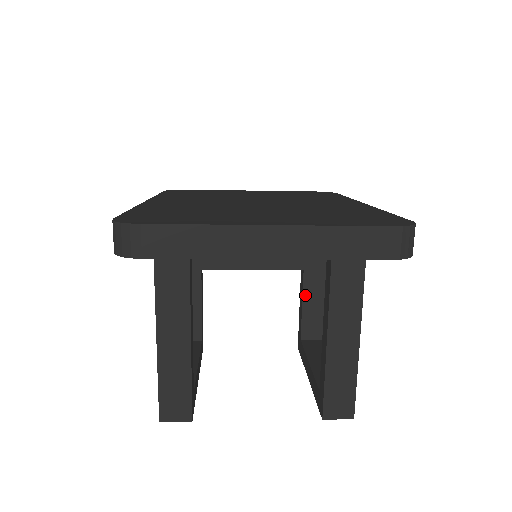
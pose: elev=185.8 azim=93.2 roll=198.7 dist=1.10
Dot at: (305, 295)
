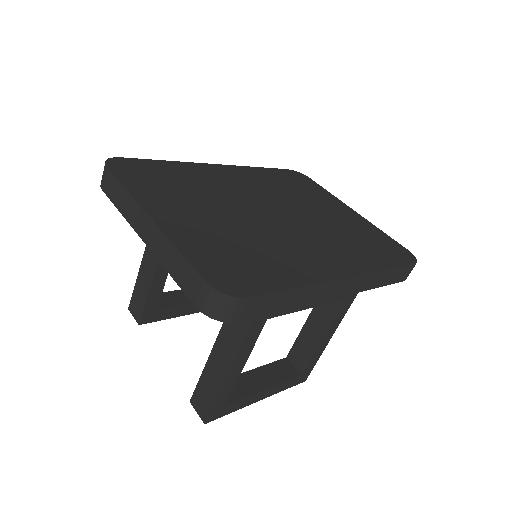
Dot at: (307, 325)
